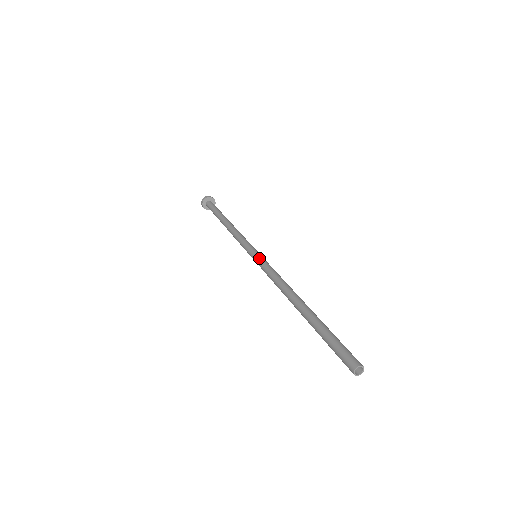
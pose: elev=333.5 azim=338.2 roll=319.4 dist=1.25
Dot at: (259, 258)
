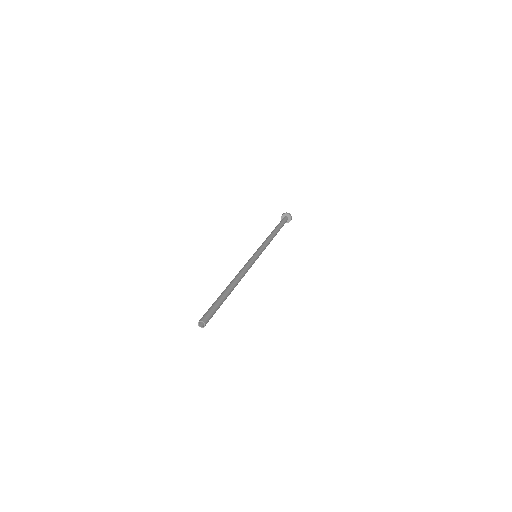
Dot at: (253, 257)
